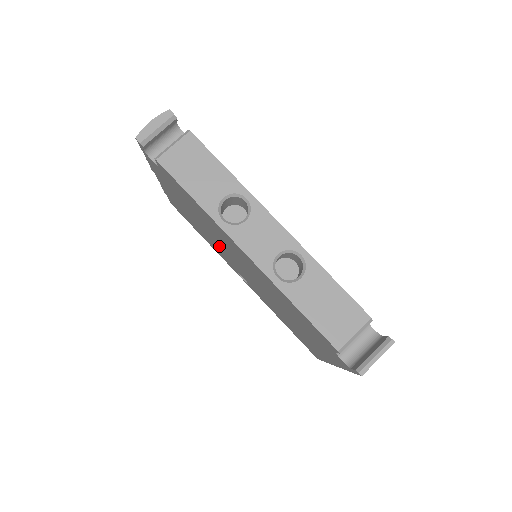
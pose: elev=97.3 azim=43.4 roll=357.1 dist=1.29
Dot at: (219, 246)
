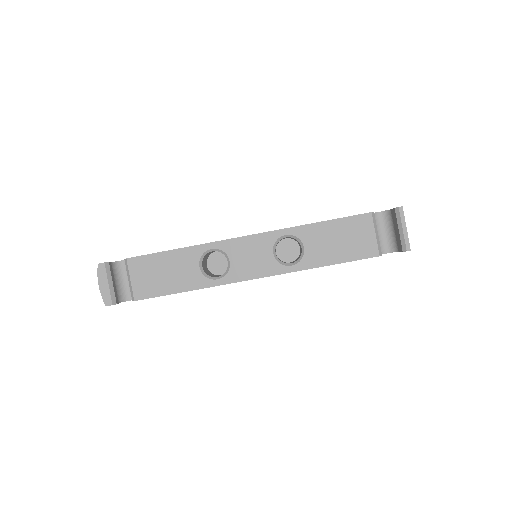
Dot at: occluded
